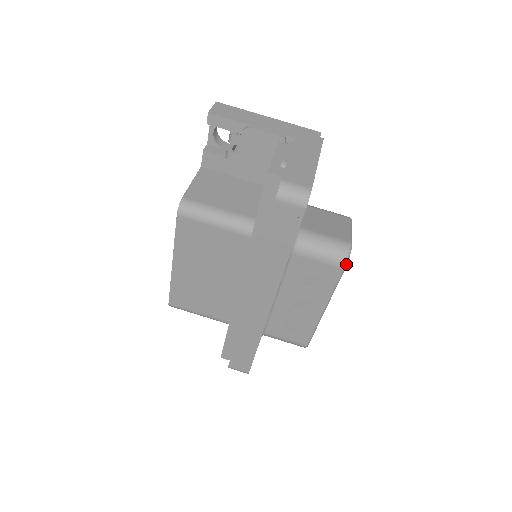
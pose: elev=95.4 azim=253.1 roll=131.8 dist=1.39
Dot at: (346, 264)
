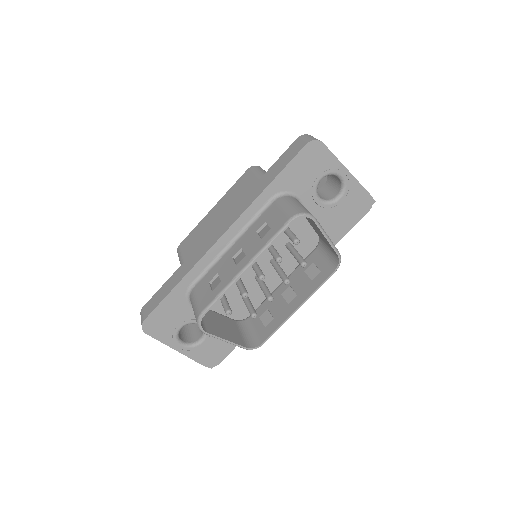
Dot at: (295, 217)
